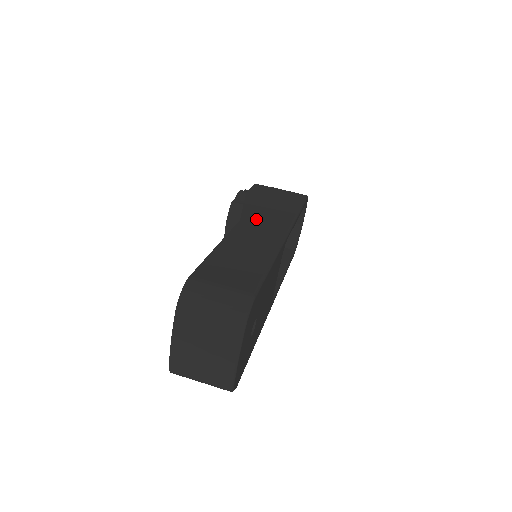
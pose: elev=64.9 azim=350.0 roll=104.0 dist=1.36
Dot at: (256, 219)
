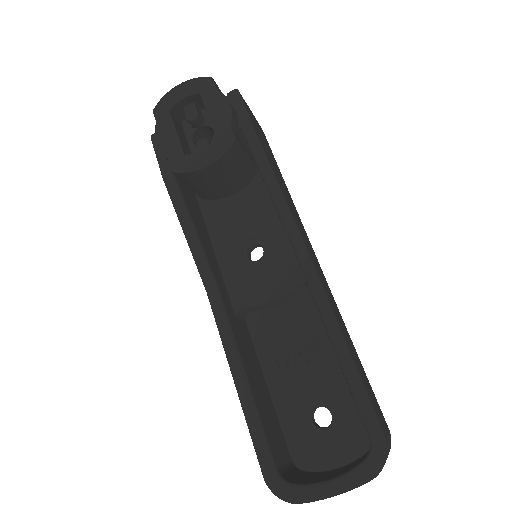
Dot at: (304, 237)
